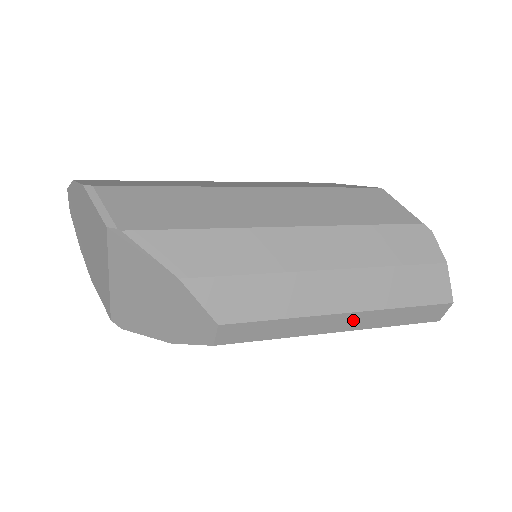
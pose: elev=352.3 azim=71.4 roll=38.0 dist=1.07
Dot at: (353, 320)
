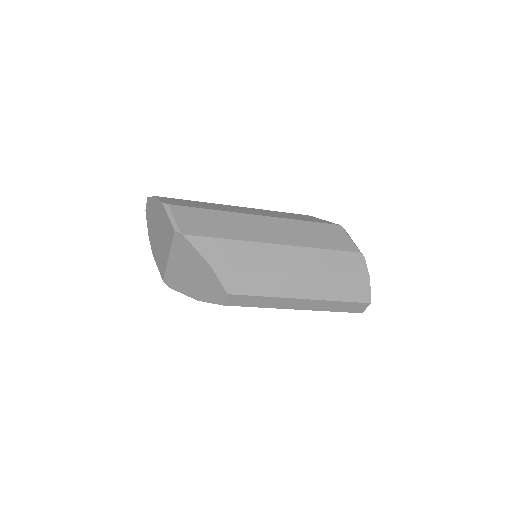
Dot at: (307, 304)
